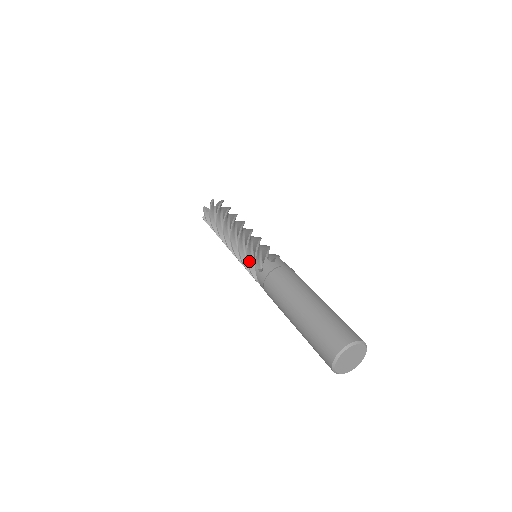
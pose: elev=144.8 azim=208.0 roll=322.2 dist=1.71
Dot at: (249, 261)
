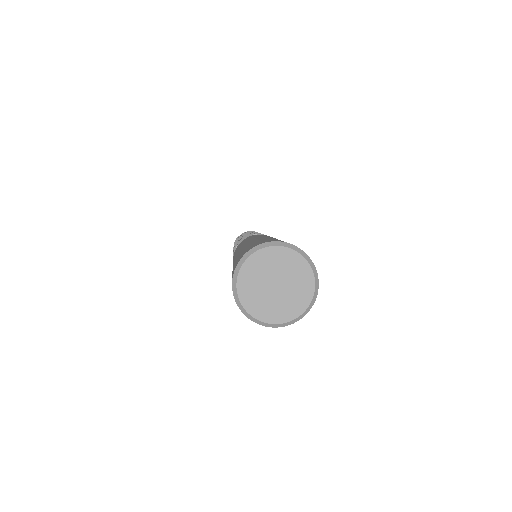
Dot at: occluded
